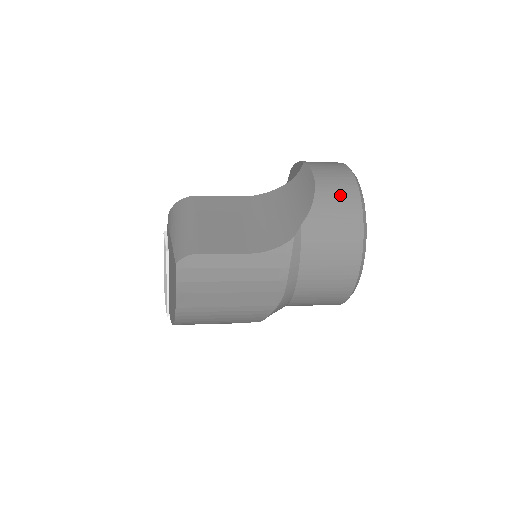
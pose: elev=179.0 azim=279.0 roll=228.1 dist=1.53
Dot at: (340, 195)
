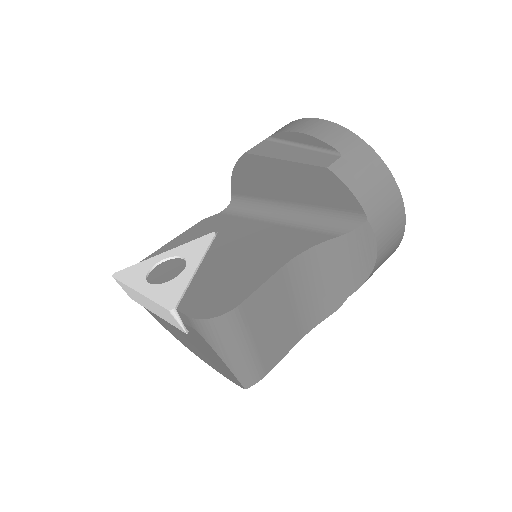
Dot at: (388, 256)
